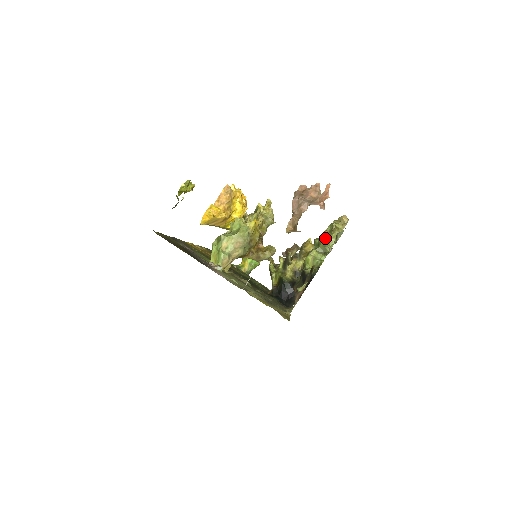
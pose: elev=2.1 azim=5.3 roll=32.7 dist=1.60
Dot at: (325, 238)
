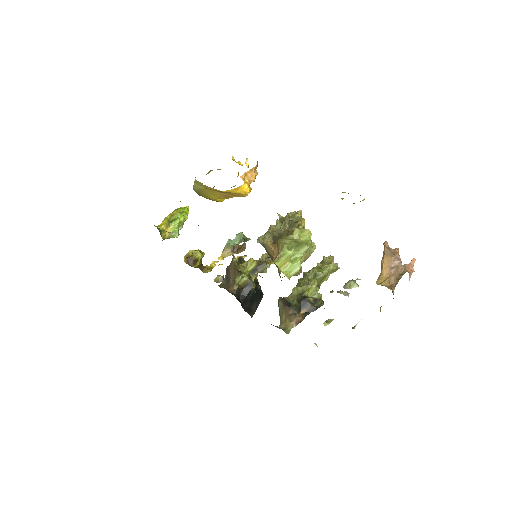
Dot at: (327, 274)
